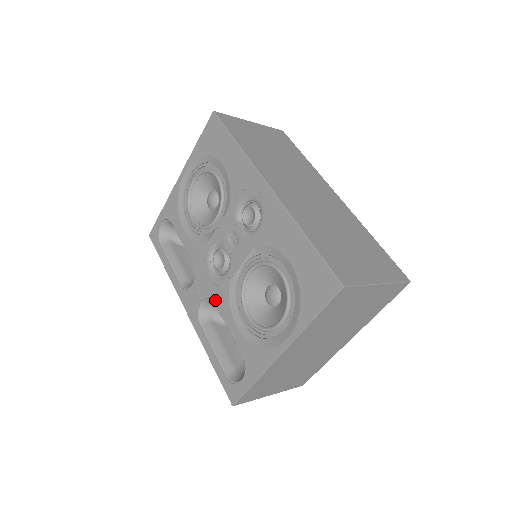
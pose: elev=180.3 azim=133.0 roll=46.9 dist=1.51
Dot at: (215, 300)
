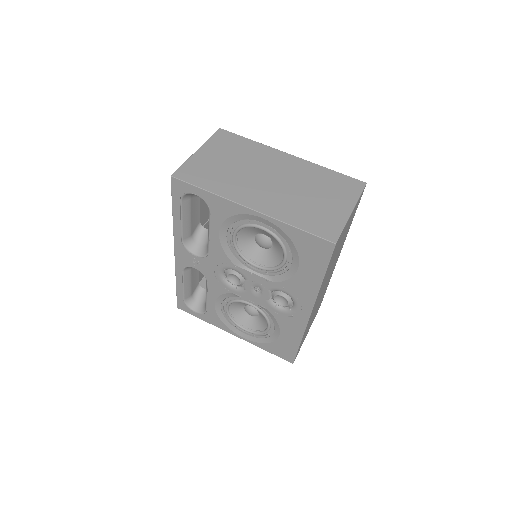
Dot at: (209, 282)
